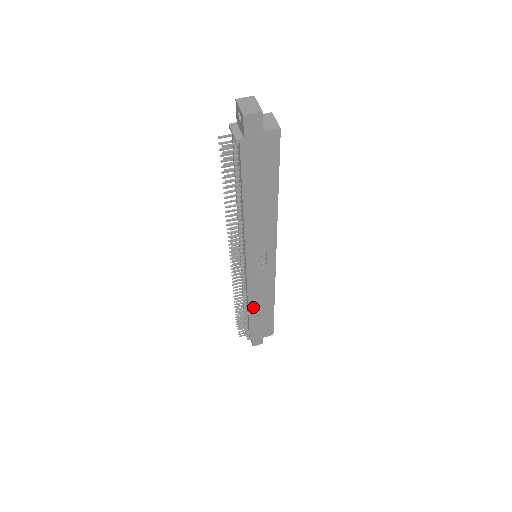
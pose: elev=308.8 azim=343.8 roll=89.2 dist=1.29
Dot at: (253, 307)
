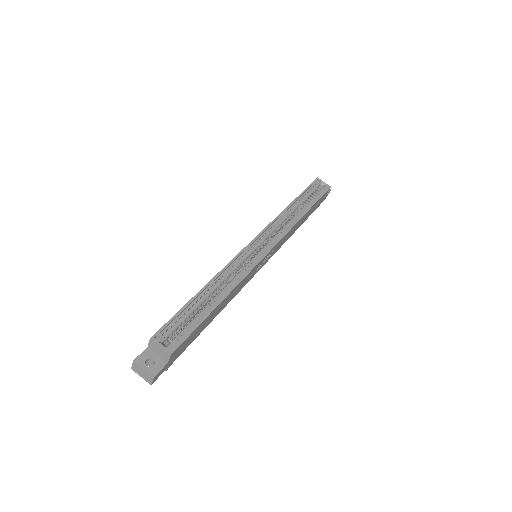
Dot at: (295, 230)
